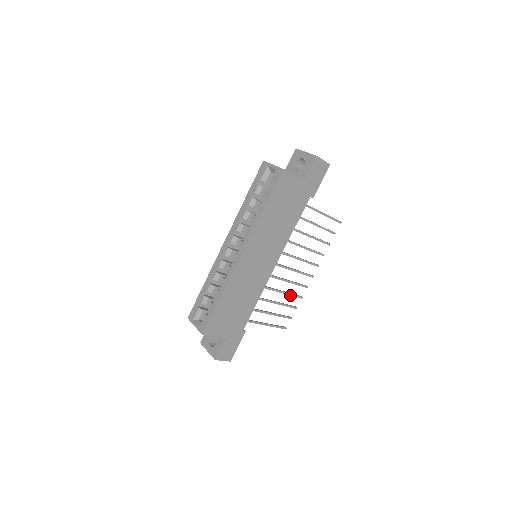
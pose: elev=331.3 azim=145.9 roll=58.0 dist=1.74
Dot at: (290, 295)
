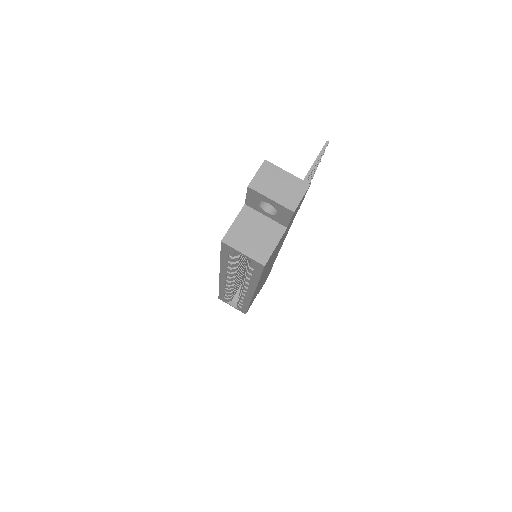
Dot at: occluded
